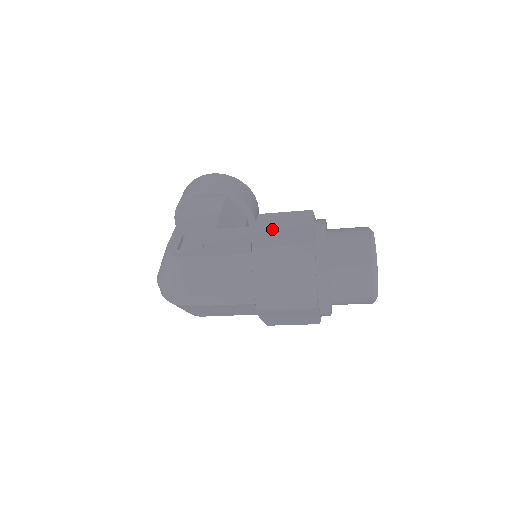
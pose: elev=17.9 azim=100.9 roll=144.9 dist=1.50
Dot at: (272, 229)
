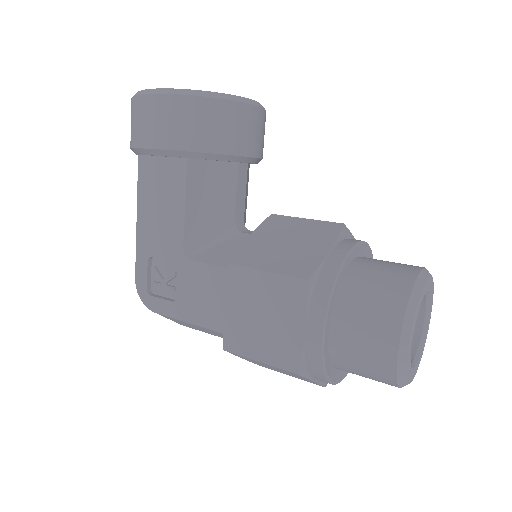
Dot at: (247, 315)
